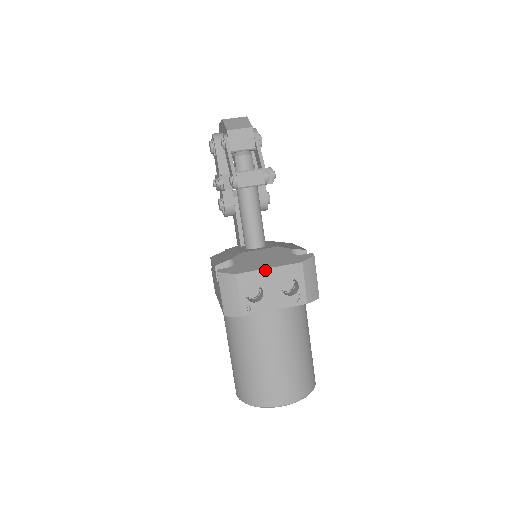
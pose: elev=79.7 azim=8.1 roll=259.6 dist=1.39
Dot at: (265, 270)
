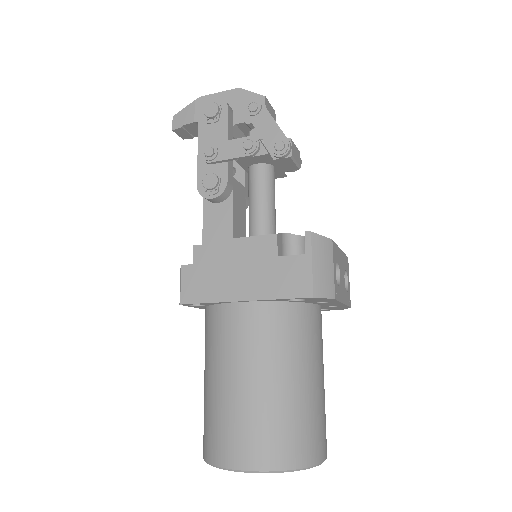
Dot at: (340, 250)
